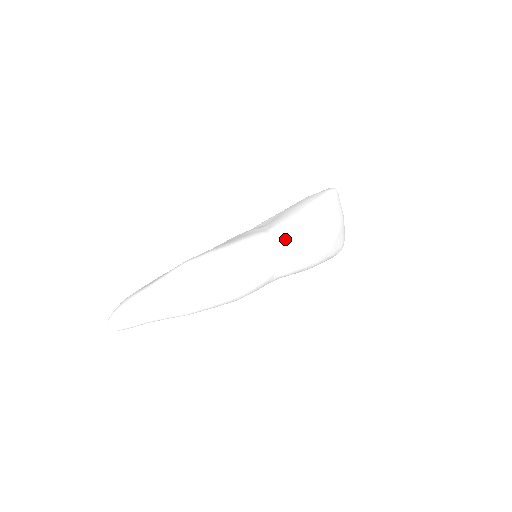
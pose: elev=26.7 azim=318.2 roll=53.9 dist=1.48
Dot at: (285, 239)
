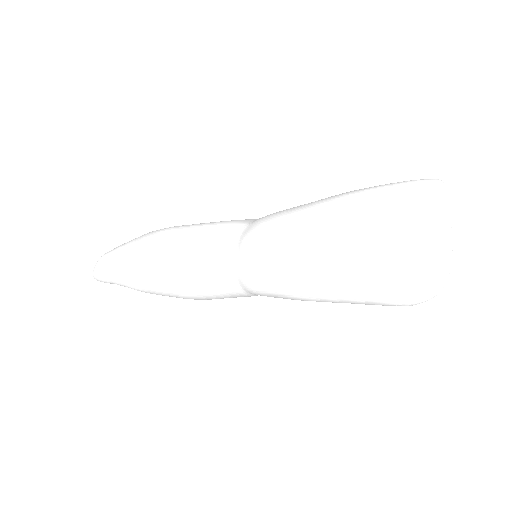
Dot at: (248, 235)
